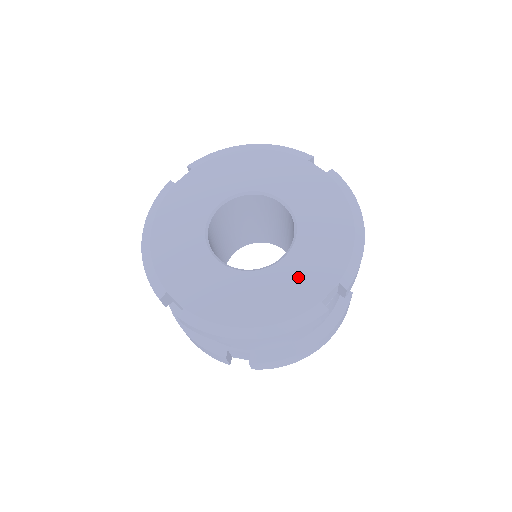
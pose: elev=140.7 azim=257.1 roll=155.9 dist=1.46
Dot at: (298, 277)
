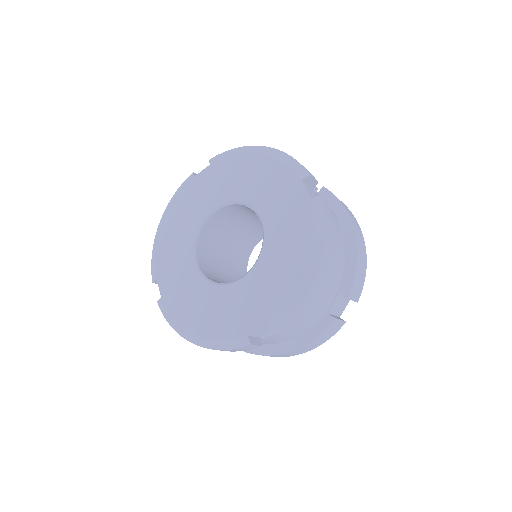
Dot at: (240, 304)
